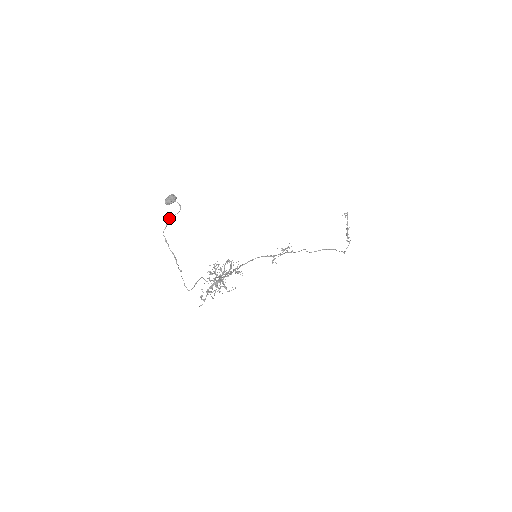
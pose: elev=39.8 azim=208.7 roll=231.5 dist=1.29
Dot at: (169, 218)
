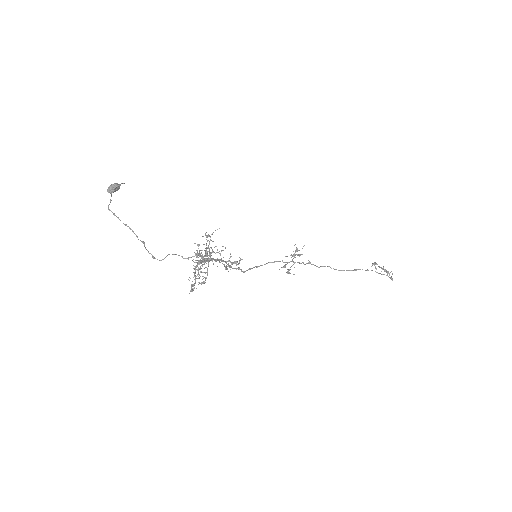
Dot at: (112, 192)
